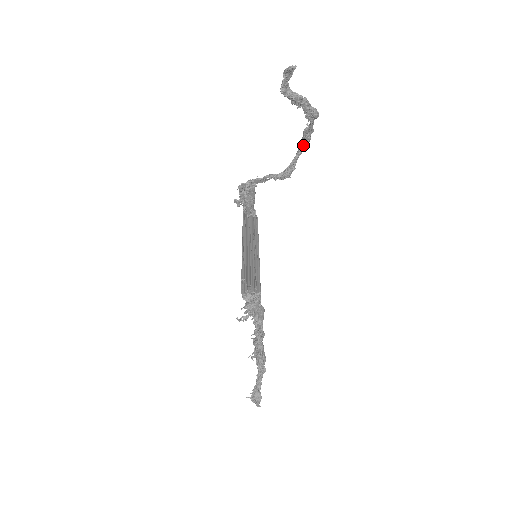
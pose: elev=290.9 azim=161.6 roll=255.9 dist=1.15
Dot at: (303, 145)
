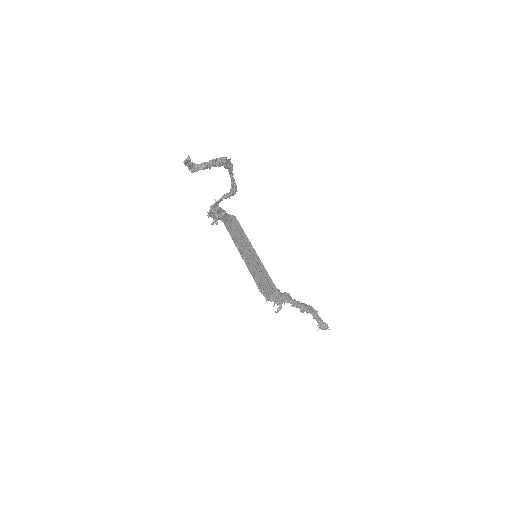
Dot at: (230, 169)
